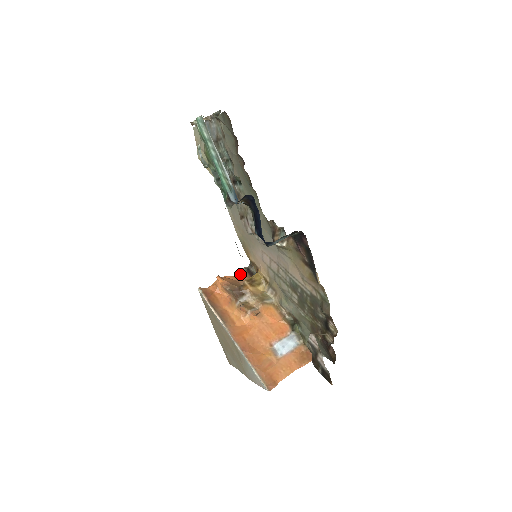
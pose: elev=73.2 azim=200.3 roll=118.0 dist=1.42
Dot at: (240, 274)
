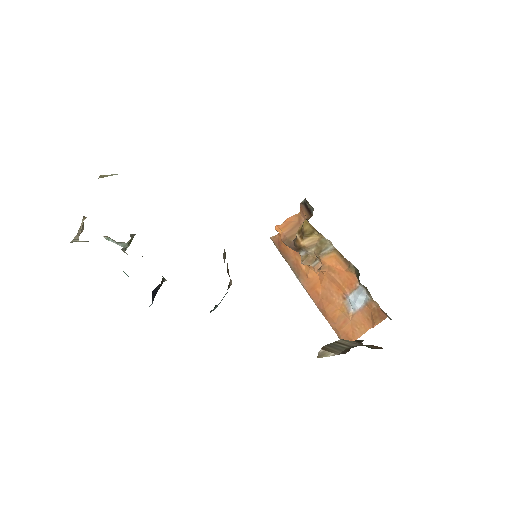
Dot at: (300, 211)
